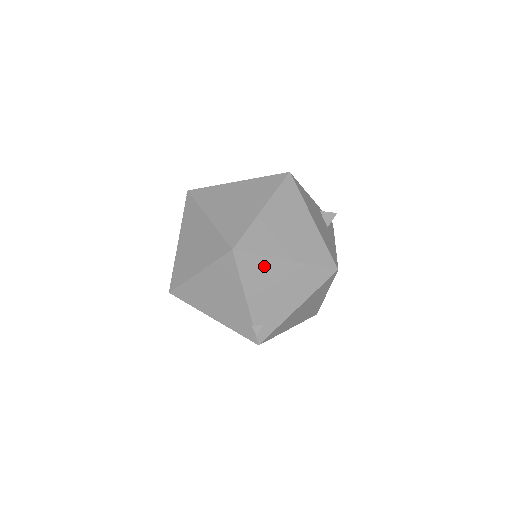
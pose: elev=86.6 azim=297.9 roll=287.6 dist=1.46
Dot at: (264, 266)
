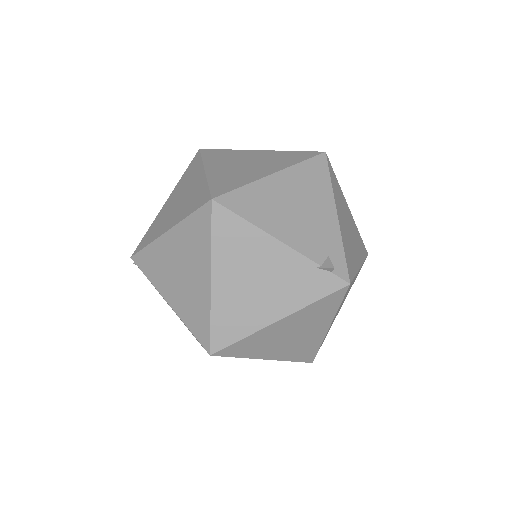
Dot at: (259, 195)
